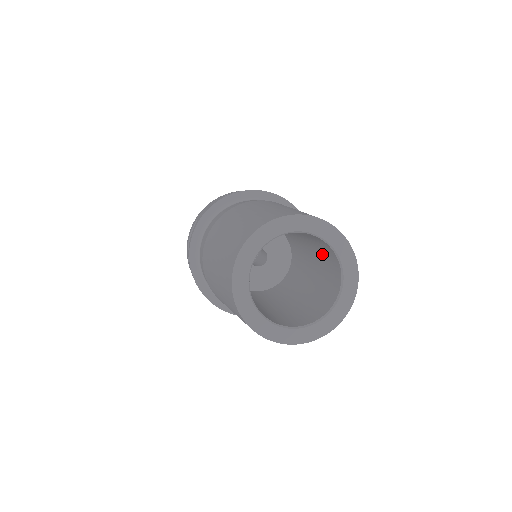
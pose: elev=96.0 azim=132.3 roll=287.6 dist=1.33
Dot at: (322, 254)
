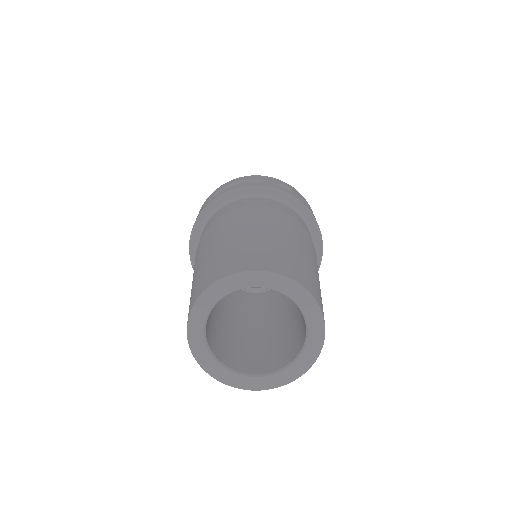
Dot at: occluded
